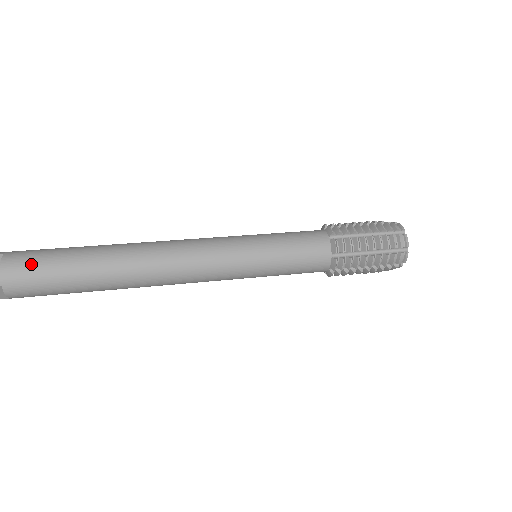
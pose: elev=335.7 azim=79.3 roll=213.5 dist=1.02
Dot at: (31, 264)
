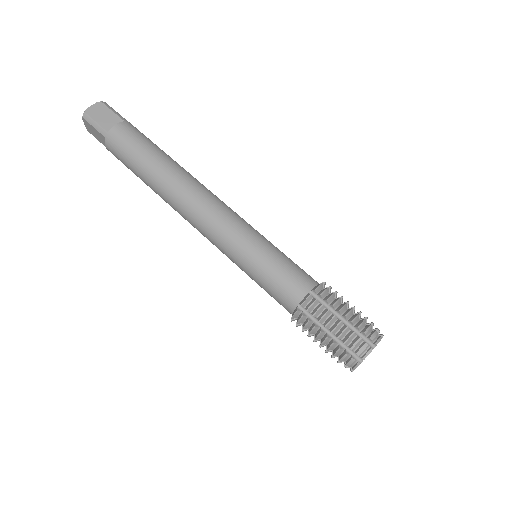
Dot at: (120, 160)
